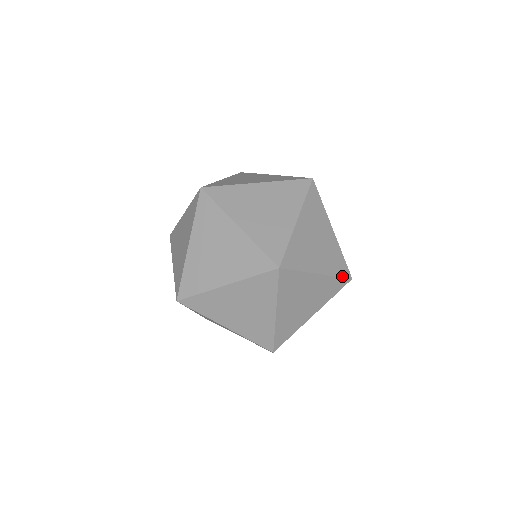
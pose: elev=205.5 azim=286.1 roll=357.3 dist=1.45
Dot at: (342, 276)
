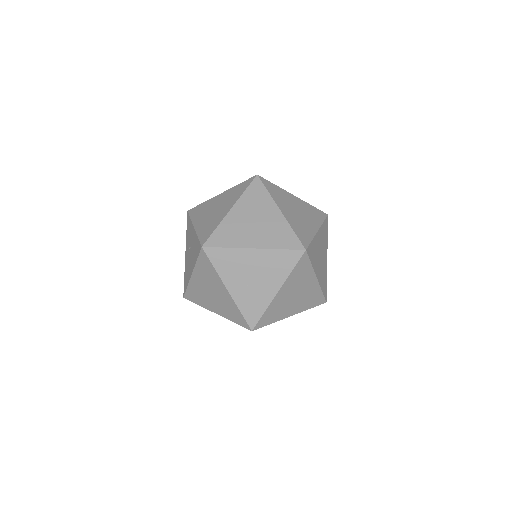
Dot at: occluded
